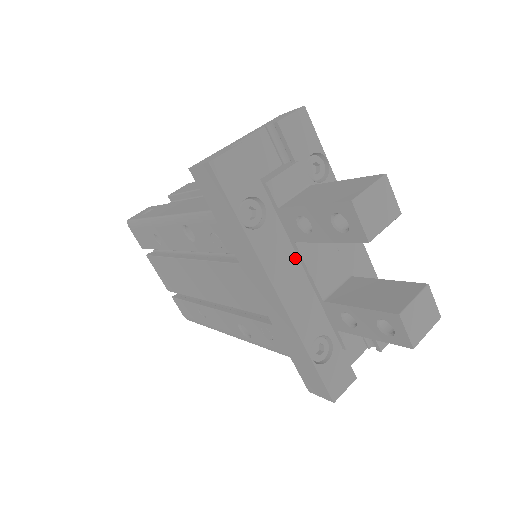
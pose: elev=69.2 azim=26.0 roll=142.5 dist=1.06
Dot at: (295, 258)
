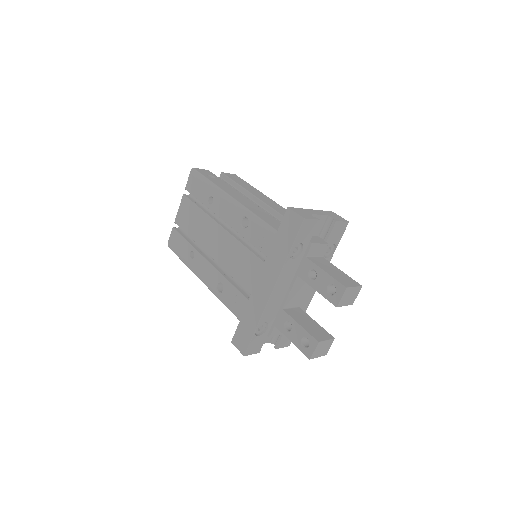
Dot at: (290, 282)
